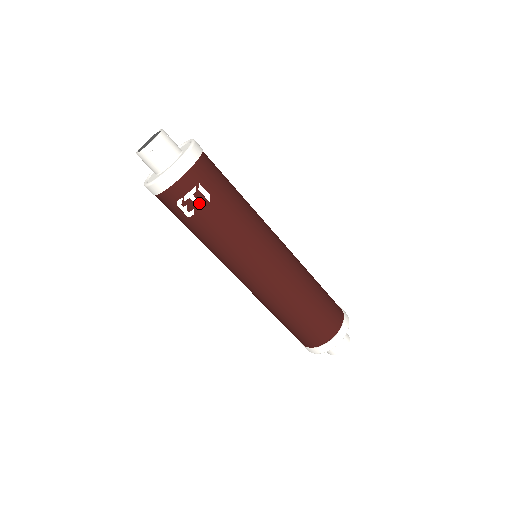
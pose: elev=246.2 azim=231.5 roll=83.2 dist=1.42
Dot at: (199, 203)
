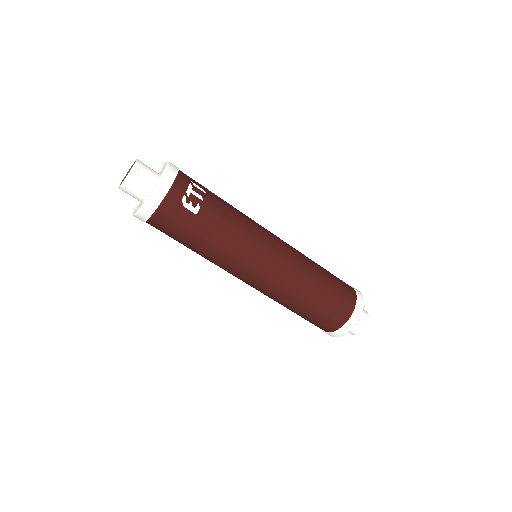
Dot at: (200, 196)
